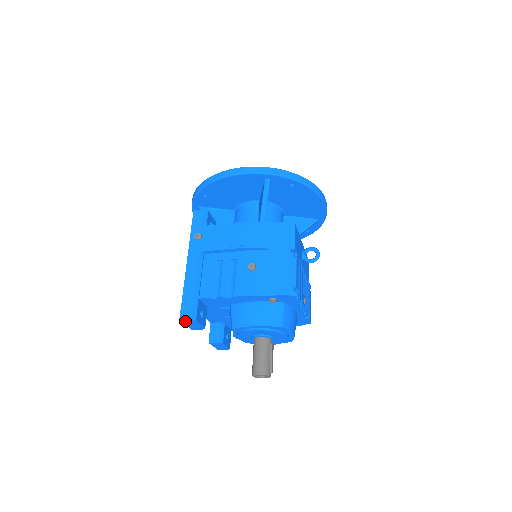
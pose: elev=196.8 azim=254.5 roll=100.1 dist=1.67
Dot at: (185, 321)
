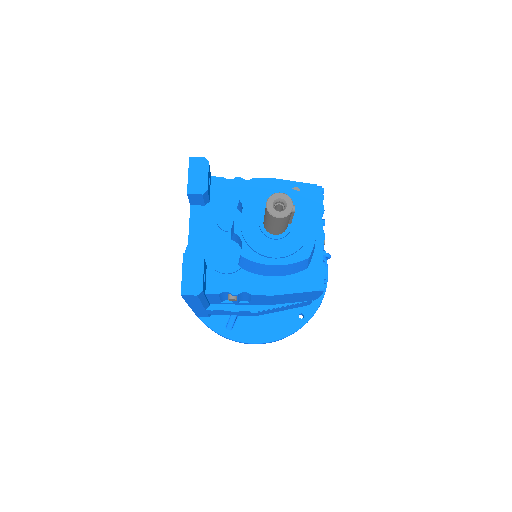
Dot at: (194, 162)
